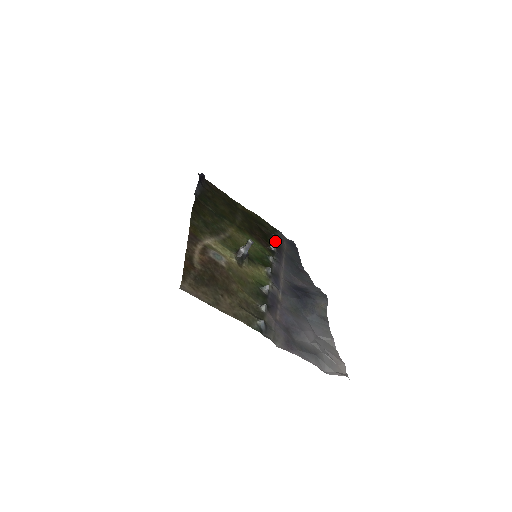
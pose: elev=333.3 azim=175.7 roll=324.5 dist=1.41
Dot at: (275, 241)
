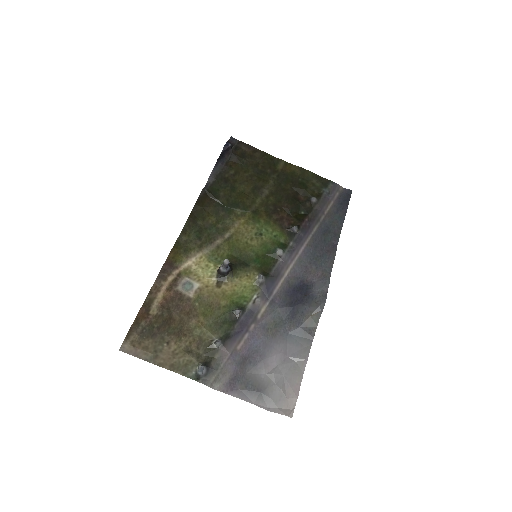
Dot at: (310, 209)
